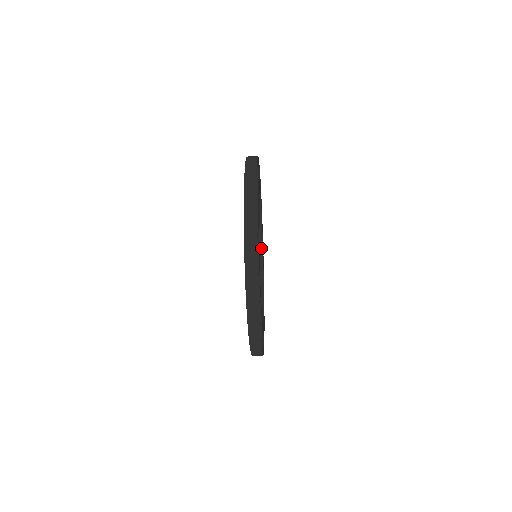
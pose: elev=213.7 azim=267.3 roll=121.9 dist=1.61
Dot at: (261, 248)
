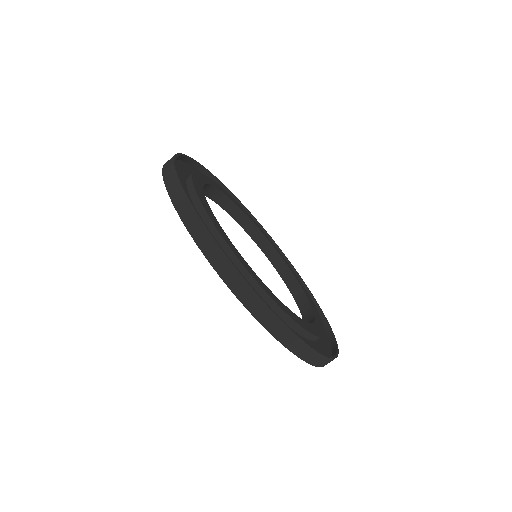
Dot at: (250, 222)
